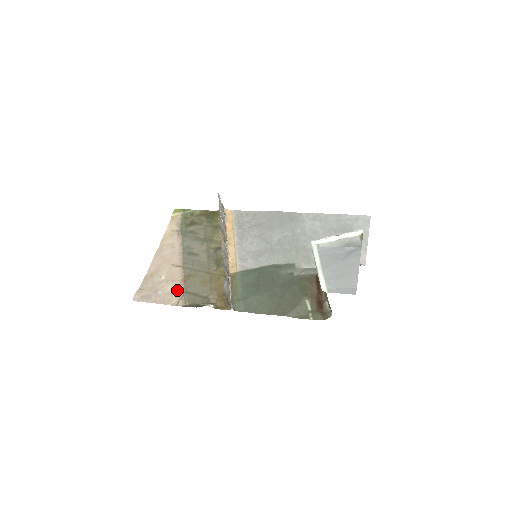
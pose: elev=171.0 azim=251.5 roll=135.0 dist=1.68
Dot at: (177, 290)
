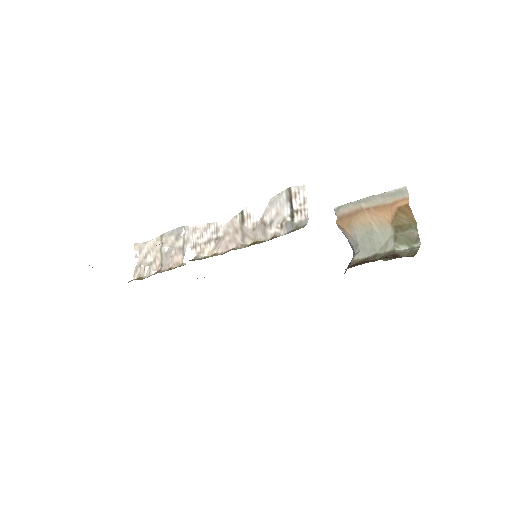
Dot at: occluded
